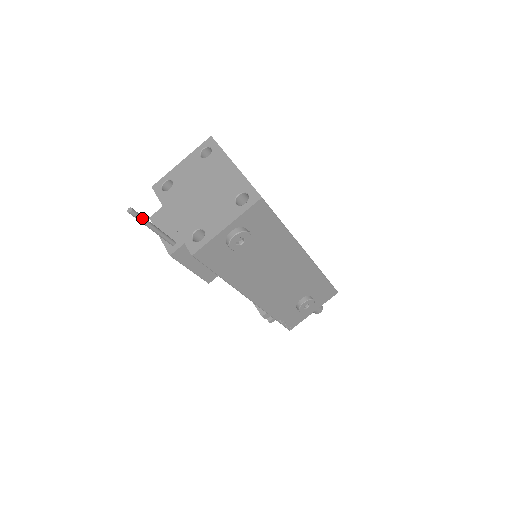
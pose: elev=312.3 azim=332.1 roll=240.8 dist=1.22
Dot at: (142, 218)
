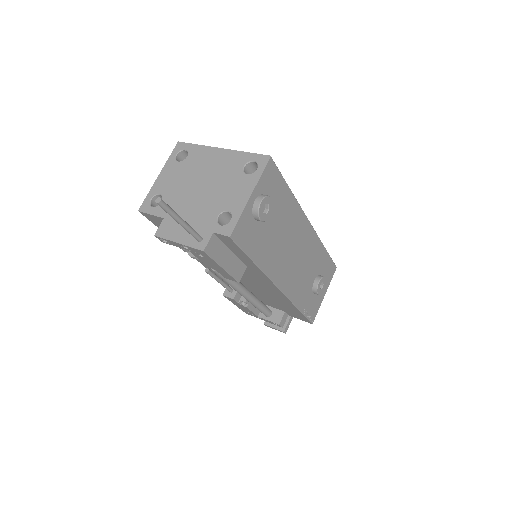
Dot at: (171, 209)
